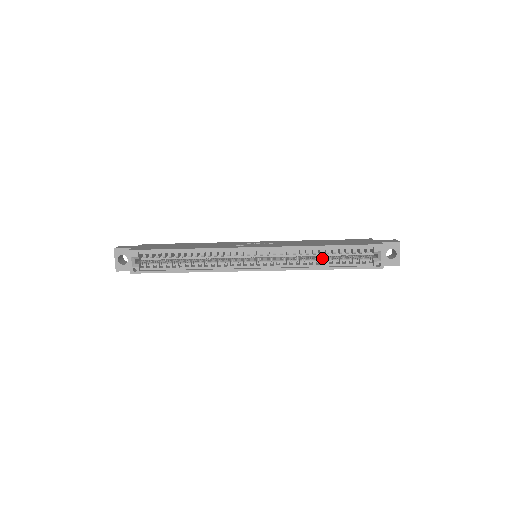
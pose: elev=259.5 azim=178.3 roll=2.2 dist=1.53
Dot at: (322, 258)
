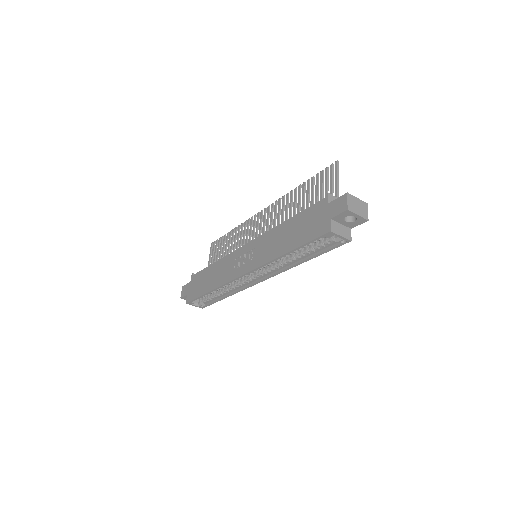
Dot at: (296, 253)
